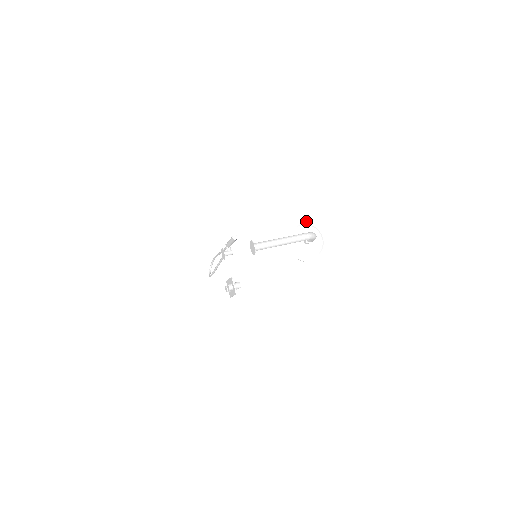
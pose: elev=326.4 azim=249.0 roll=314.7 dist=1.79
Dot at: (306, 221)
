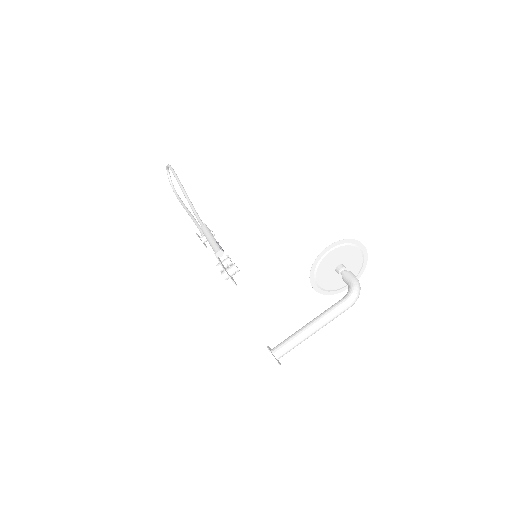
Dot at: (335, 242)
